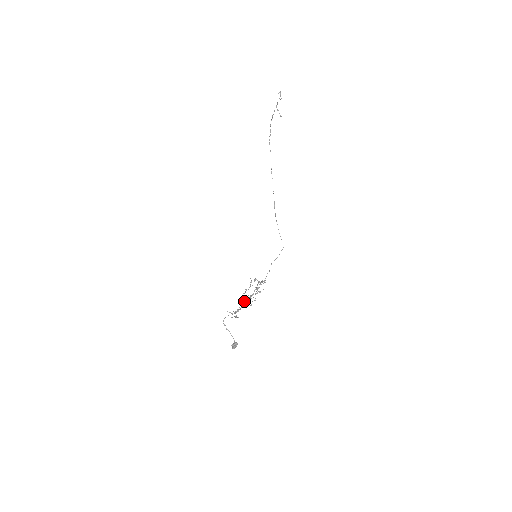
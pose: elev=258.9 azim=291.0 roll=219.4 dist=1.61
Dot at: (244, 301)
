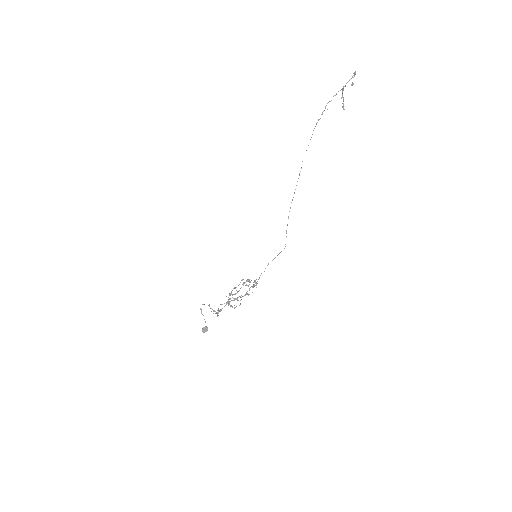
Dot at: (229, 301)
